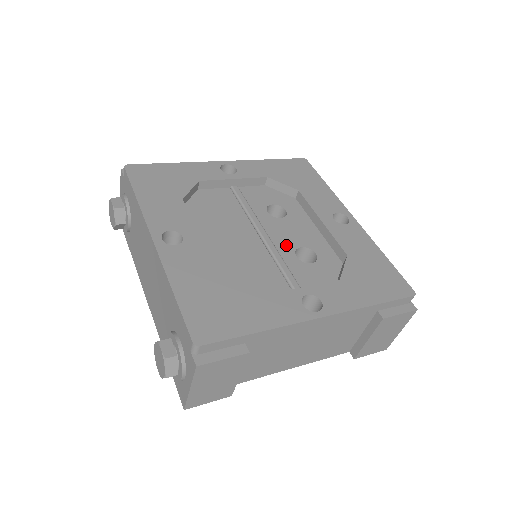
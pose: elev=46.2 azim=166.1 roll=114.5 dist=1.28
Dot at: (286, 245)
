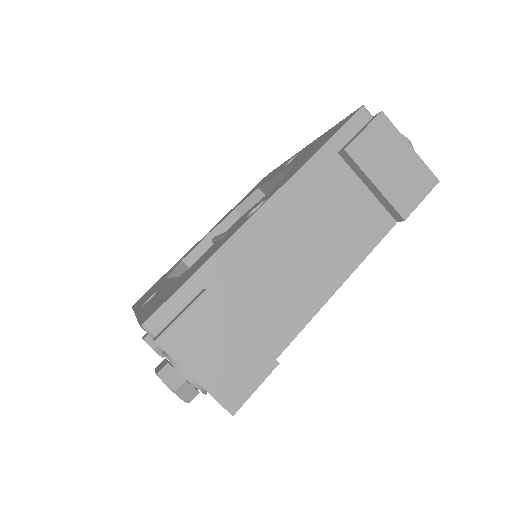
Dot at: occluded
